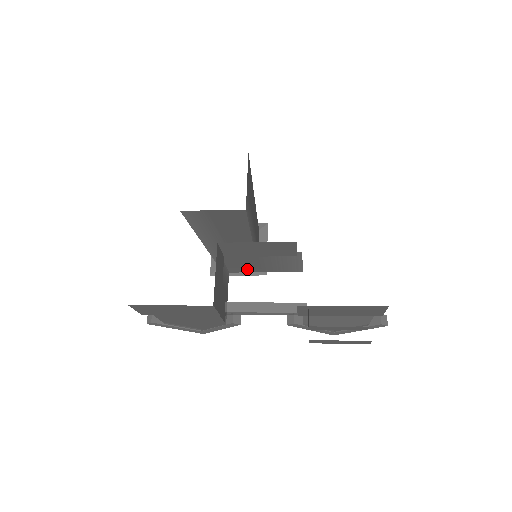
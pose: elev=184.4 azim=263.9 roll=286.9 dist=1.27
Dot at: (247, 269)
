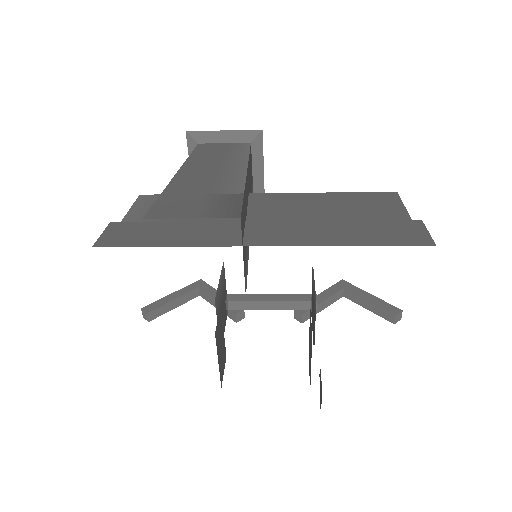
Dot at: occluded
